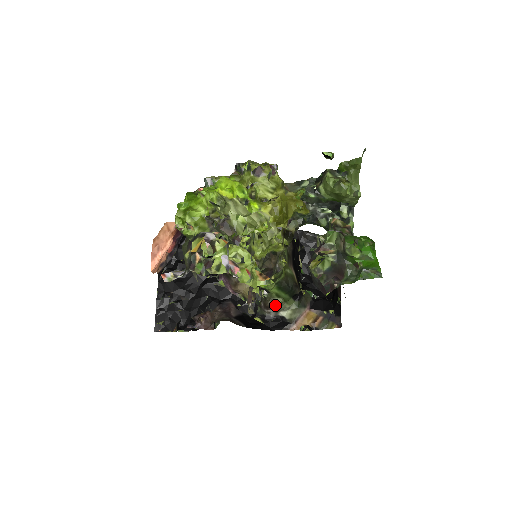
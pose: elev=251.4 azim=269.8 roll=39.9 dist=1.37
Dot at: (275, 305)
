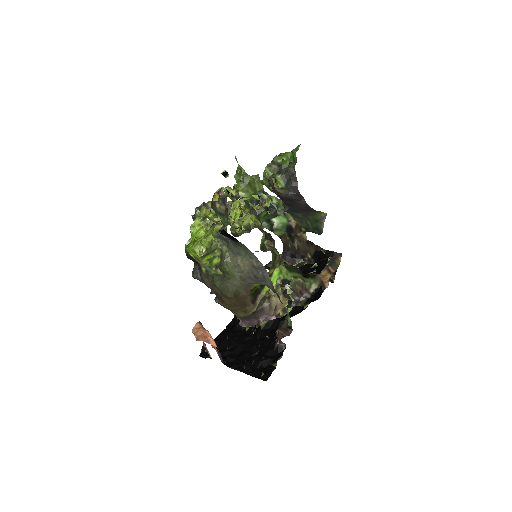
Dot at: (302, 286)
